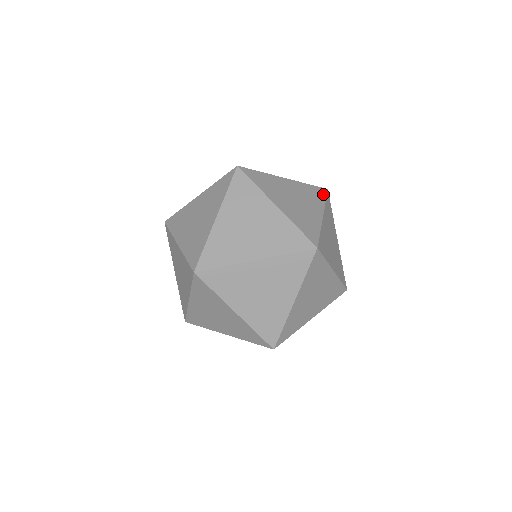
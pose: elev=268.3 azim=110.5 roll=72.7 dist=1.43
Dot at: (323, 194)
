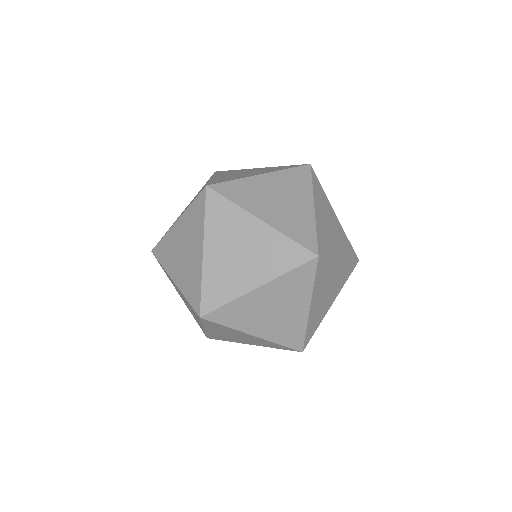
Dot at: (307, 174)
